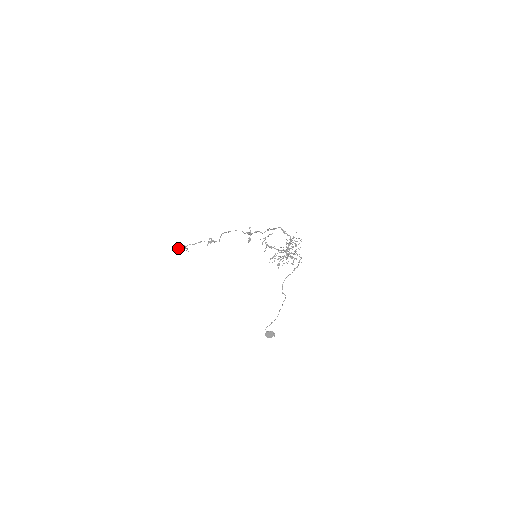
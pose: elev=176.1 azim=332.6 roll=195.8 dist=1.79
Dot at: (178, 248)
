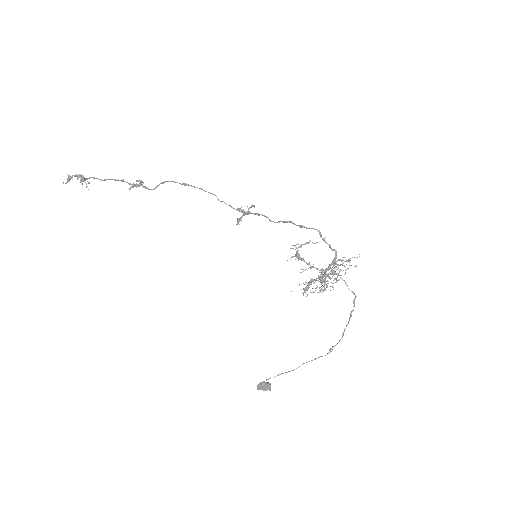
Dot at: (70, 177)
